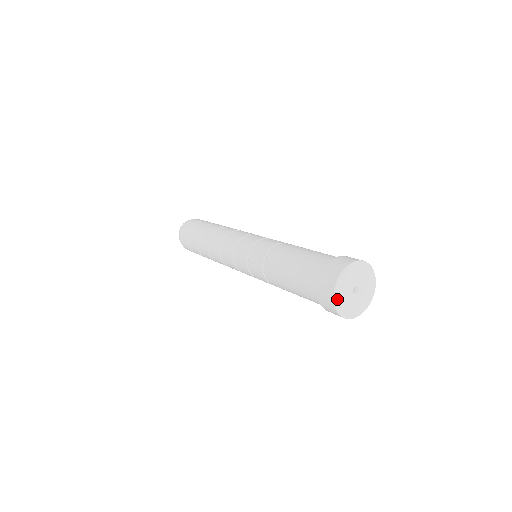
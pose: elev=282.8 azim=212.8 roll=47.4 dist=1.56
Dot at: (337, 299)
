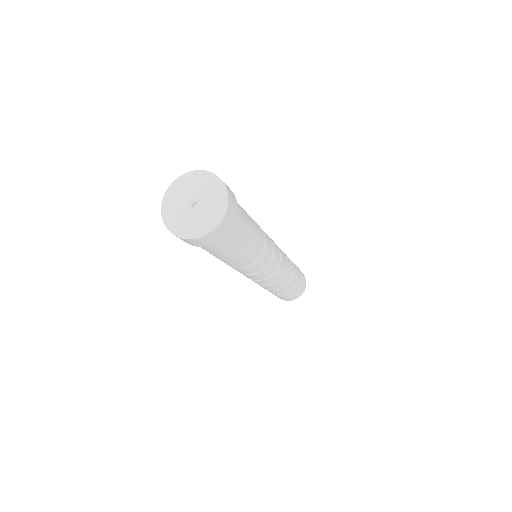
Dot at: (173, 227)
